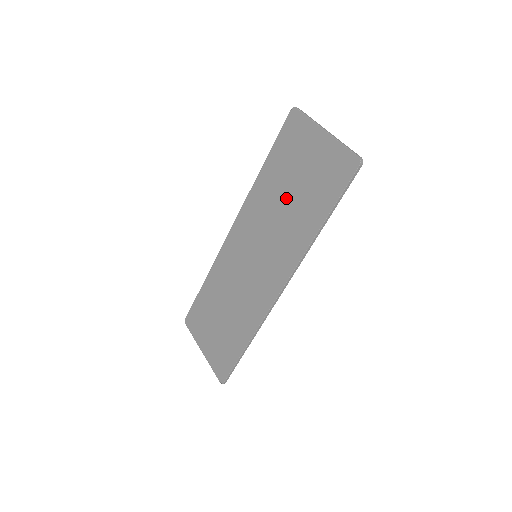
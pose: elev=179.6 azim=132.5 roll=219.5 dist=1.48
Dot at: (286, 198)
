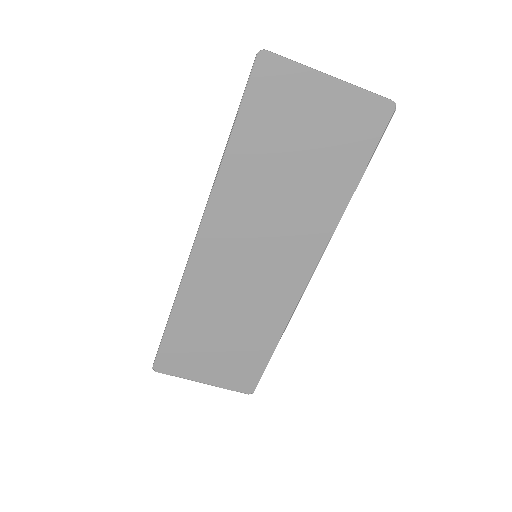
Dot at: (287, 176)
